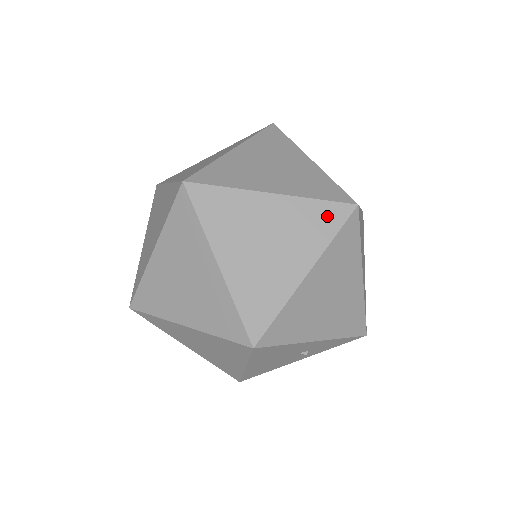
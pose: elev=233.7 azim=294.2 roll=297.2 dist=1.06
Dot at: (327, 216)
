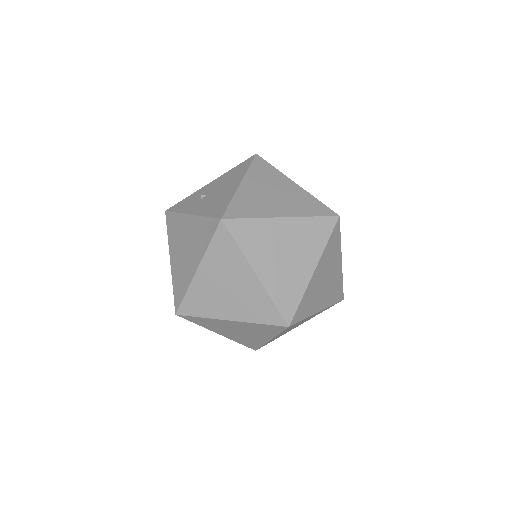
Dot at: (270, 328)
